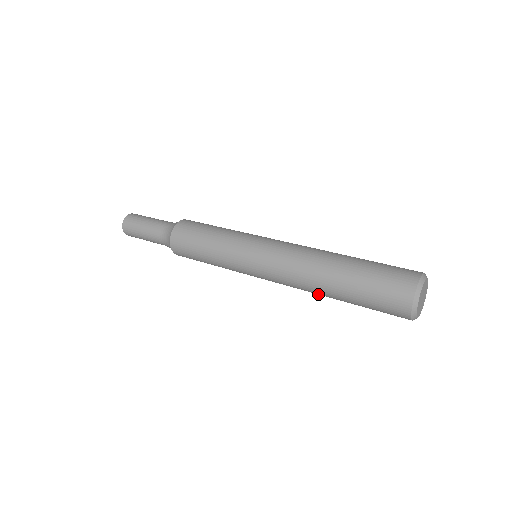
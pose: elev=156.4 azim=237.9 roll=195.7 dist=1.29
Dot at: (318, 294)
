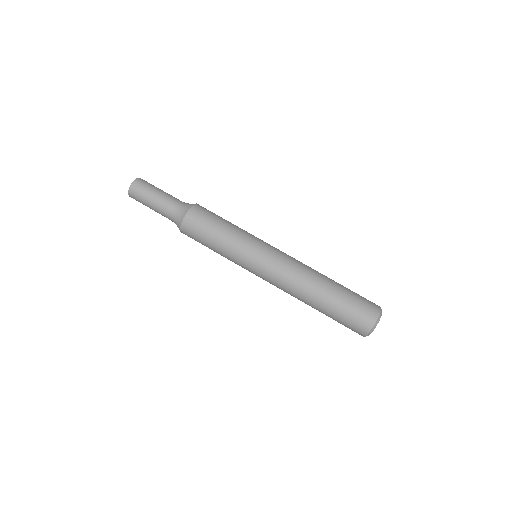
Dot at: occluded
